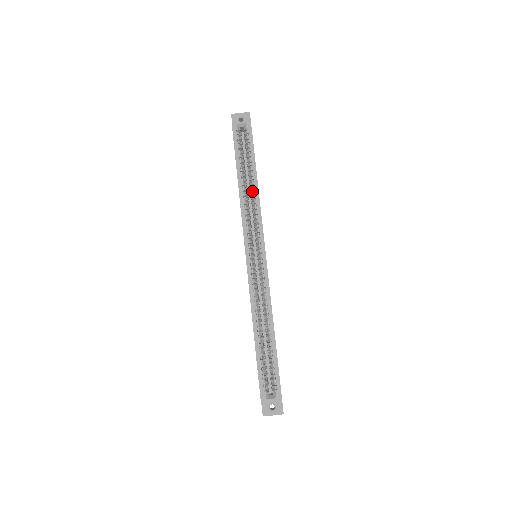
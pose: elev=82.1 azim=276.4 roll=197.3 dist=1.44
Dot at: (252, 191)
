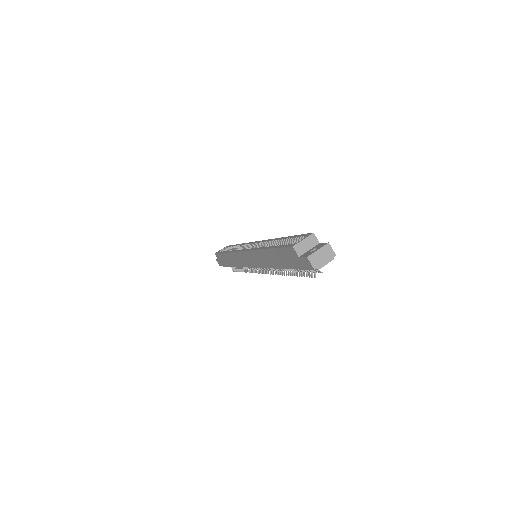
Dot at: (238, 248)
